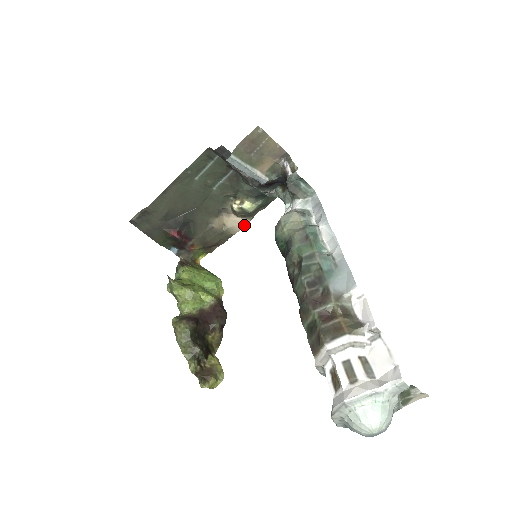
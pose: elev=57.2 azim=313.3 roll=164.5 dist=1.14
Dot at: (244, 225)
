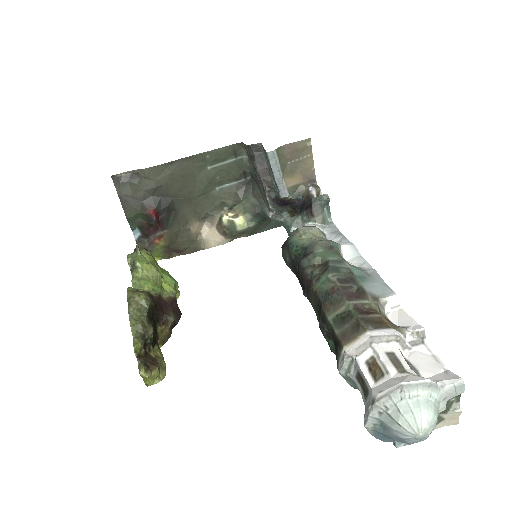
Dot at: (219, 244)
